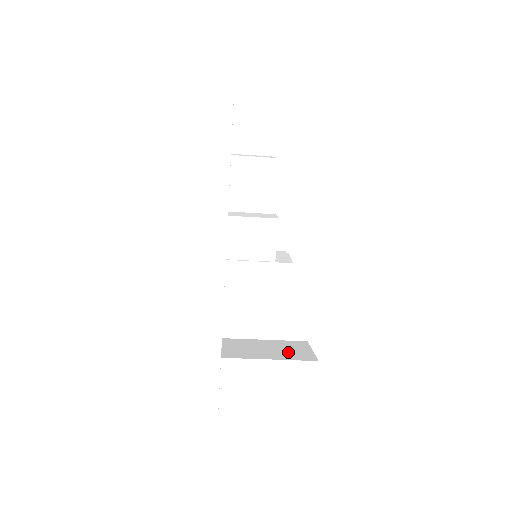
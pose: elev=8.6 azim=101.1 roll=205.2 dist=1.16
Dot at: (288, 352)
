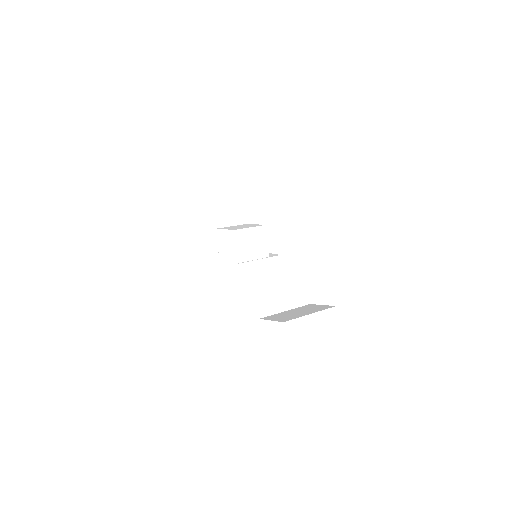
Dot at: (312, 309)
